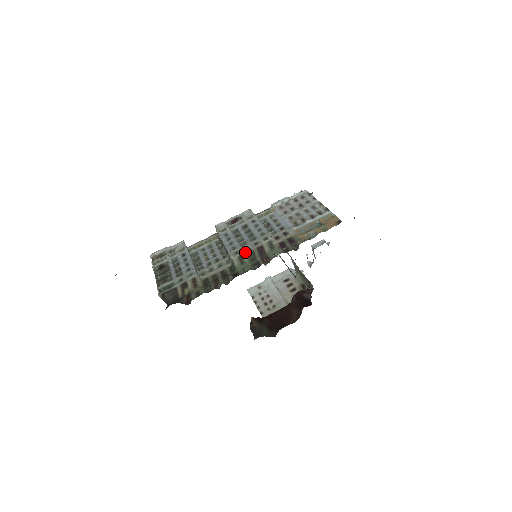
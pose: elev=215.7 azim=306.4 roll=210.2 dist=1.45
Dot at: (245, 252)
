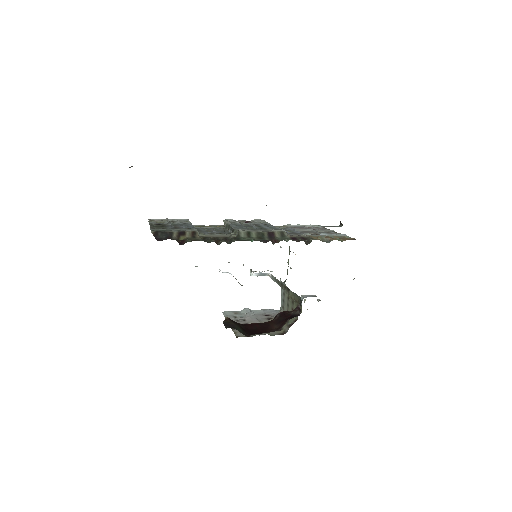
Dot at: (254, 231)
